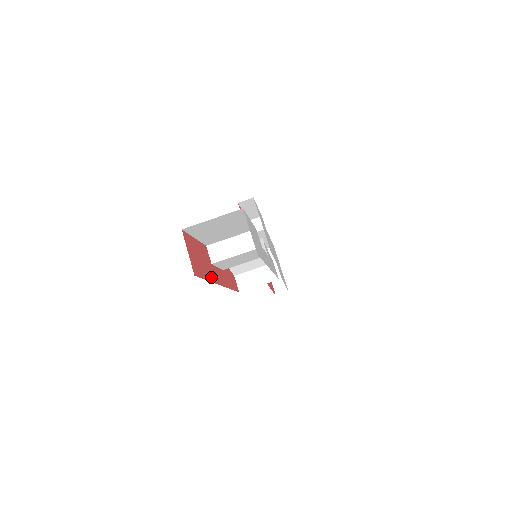
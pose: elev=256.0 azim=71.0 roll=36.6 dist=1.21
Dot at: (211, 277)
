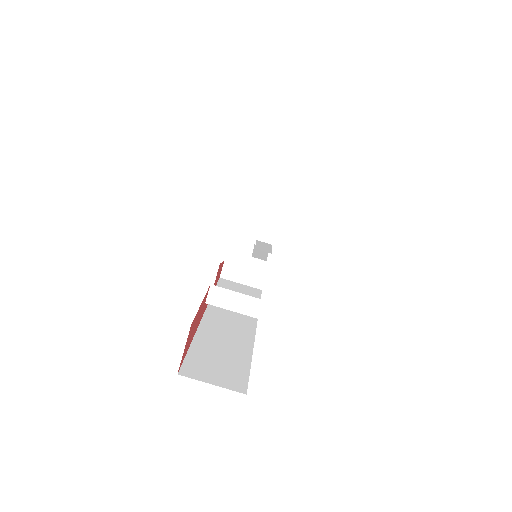
Dot at: (196, 328)
